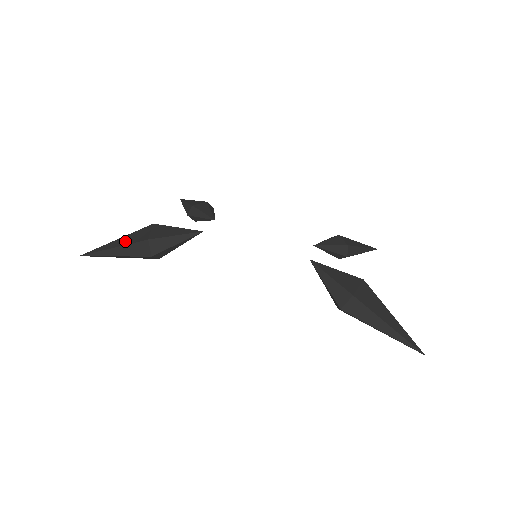
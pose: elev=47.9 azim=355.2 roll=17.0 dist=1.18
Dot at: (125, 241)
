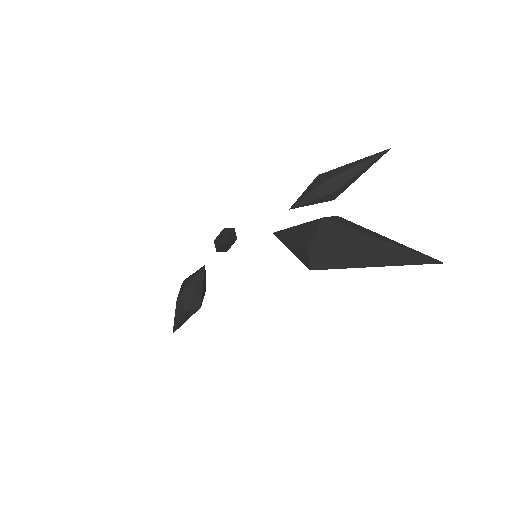
Dot at: occluded
